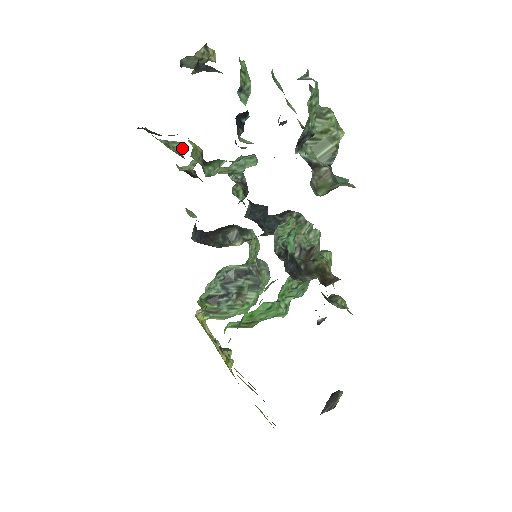
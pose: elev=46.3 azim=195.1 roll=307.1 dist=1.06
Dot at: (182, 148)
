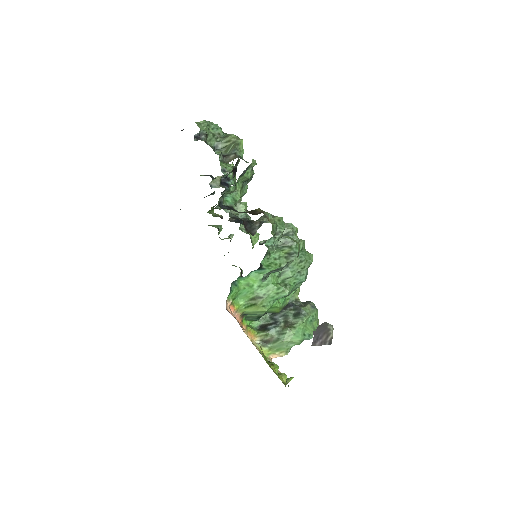
Dot at: (221, 227)
